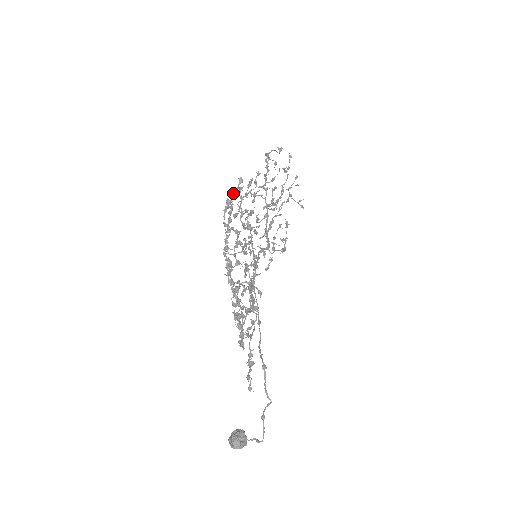
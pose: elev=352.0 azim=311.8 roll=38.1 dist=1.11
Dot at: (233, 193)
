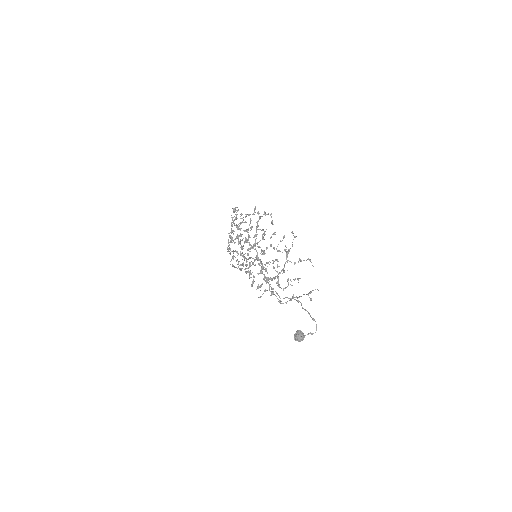
Dot at: occluded
